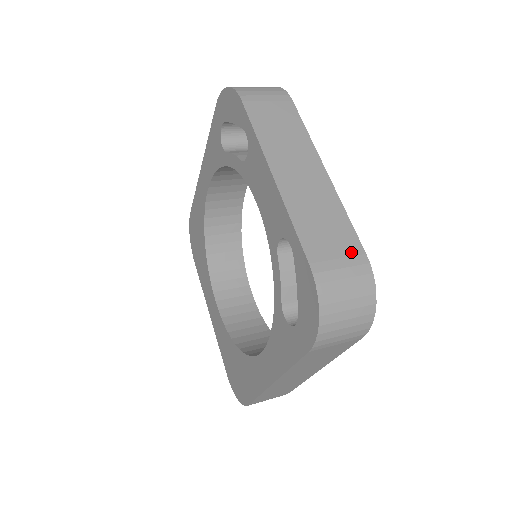
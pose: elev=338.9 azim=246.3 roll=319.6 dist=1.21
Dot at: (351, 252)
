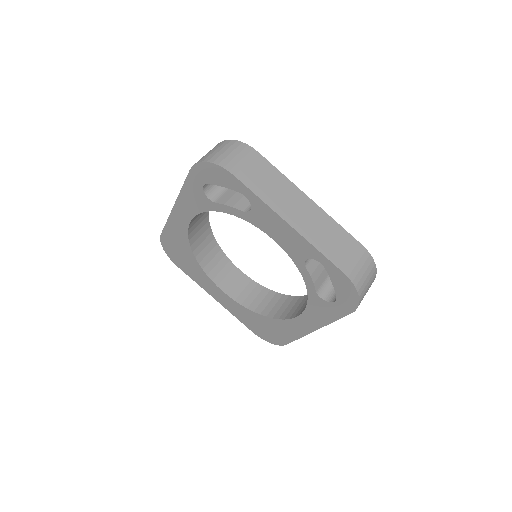
Dot at: (355, 249)
